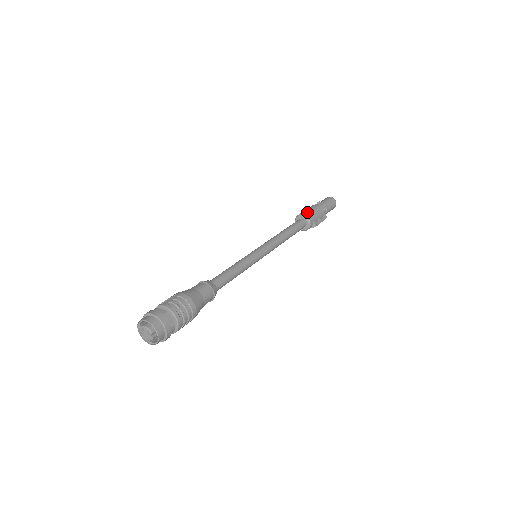
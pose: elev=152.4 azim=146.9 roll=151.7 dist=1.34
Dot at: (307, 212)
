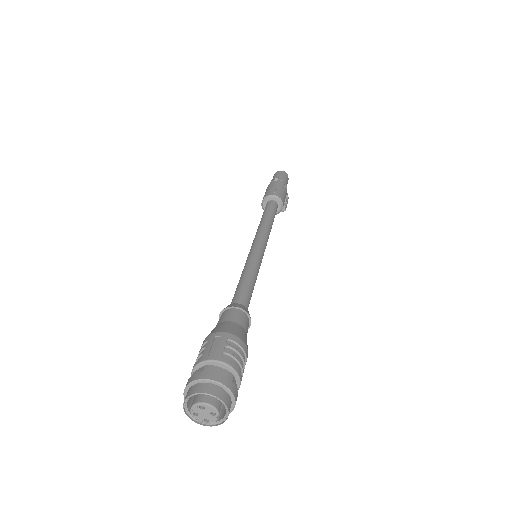
Dot at: (278, 192)
